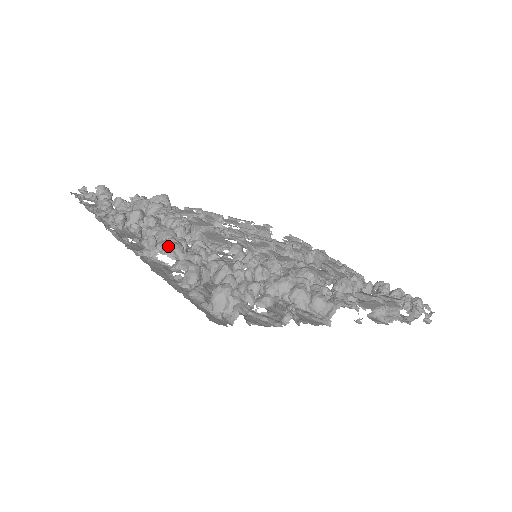
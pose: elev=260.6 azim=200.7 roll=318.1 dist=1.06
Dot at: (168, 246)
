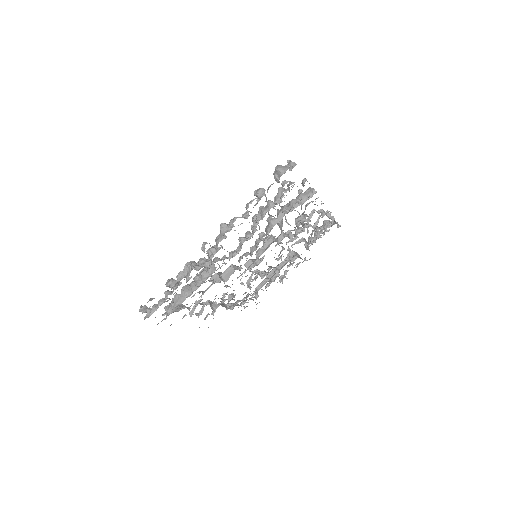
Dot at: (232, 219)
